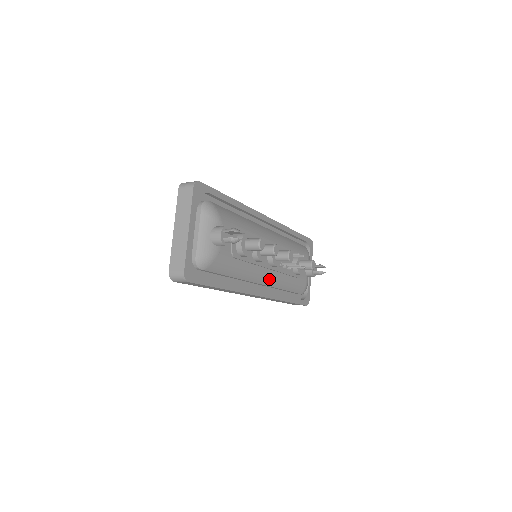
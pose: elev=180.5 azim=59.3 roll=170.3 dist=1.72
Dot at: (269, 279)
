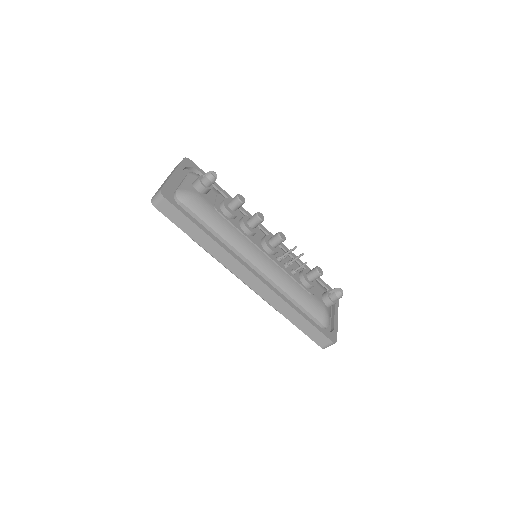
Dot at: (266, 266)
